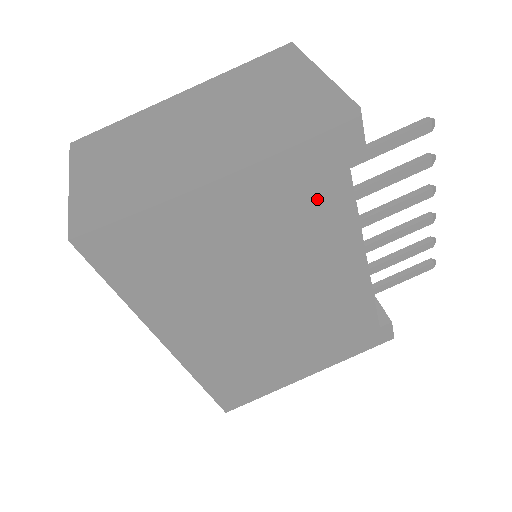
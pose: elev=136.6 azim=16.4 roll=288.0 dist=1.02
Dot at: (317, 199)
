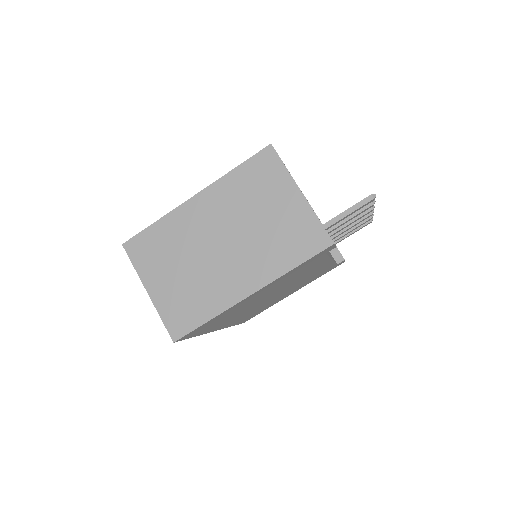
Dot at: (306, 268)
